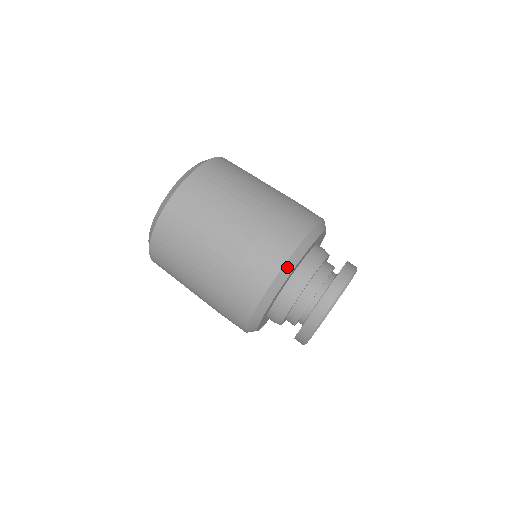
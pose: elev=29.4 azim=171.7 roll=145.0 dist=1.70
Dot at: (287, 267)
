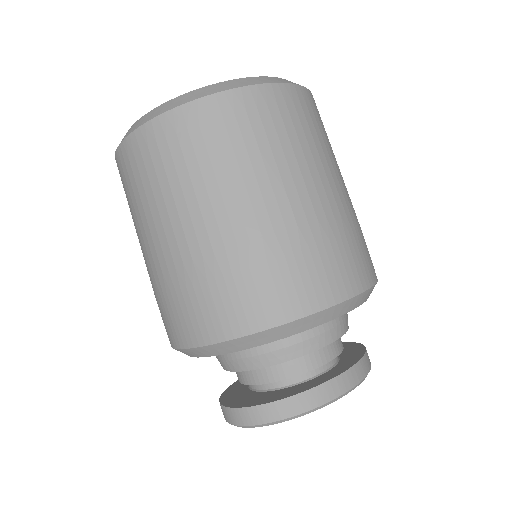
Dot at: occluded
